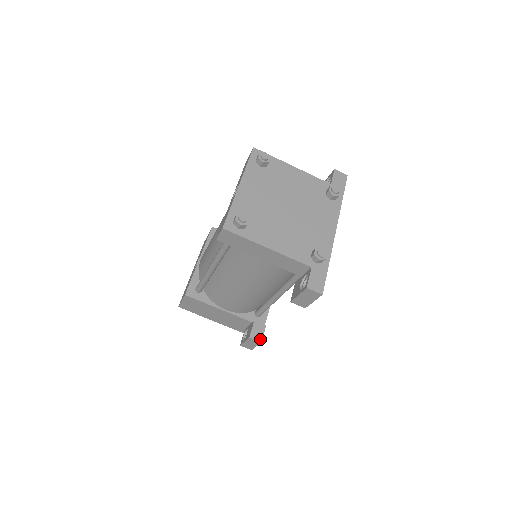
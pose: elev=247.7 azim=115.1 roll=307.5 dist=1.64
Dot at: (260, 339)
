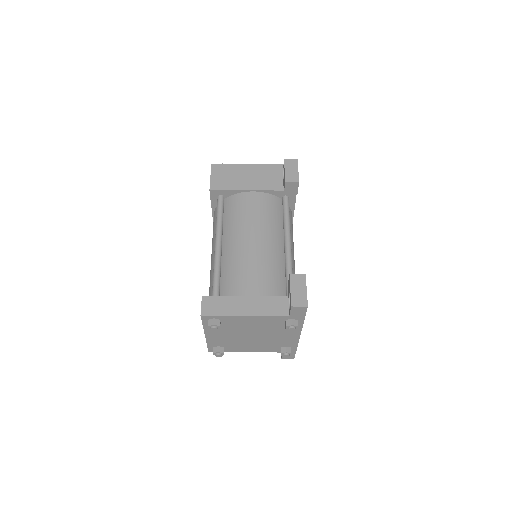
Dot at: occluded
